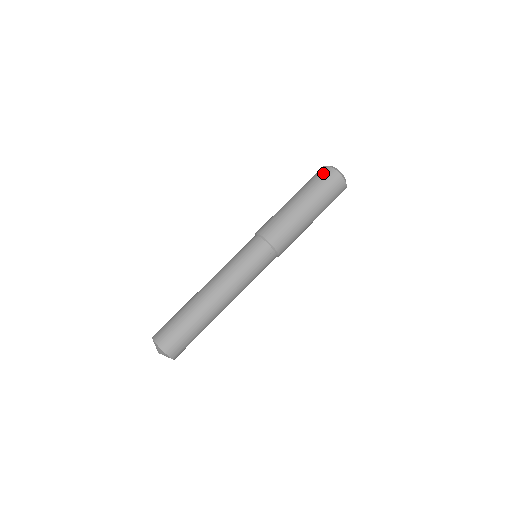
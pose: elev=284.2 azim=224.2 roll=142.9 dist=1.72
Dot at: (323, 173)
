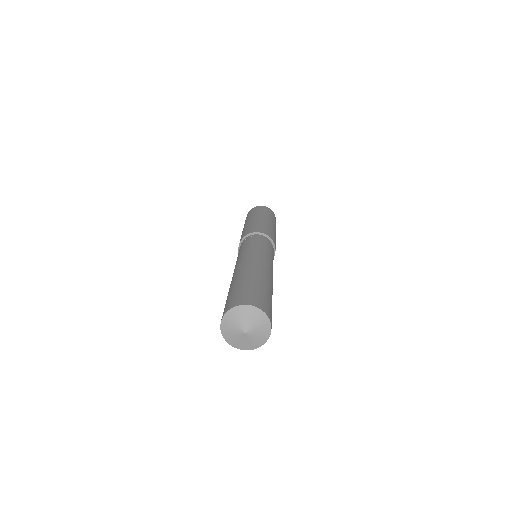
Dot at: occluded
